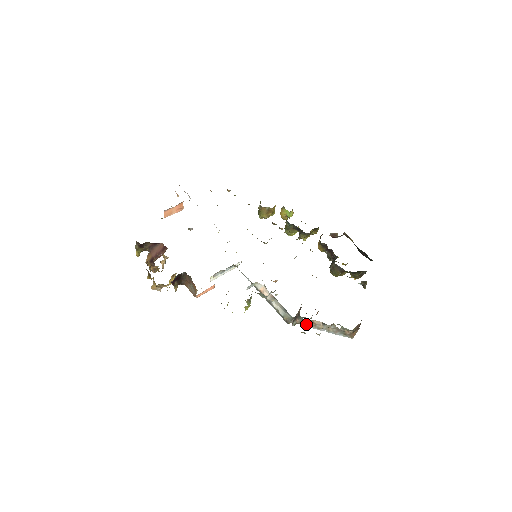
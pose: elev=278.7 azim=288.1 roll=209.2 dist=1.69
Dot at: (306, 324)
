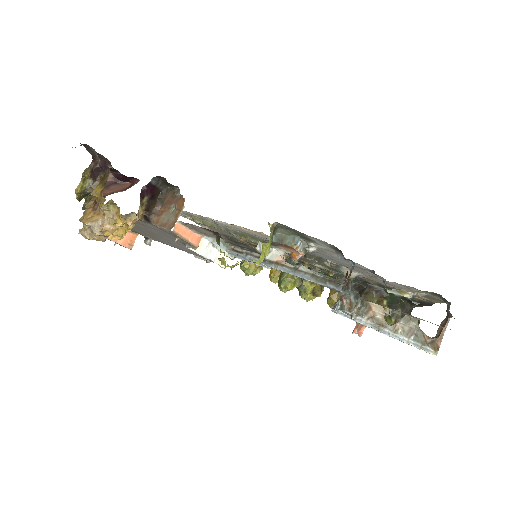
Dot at: occluded
